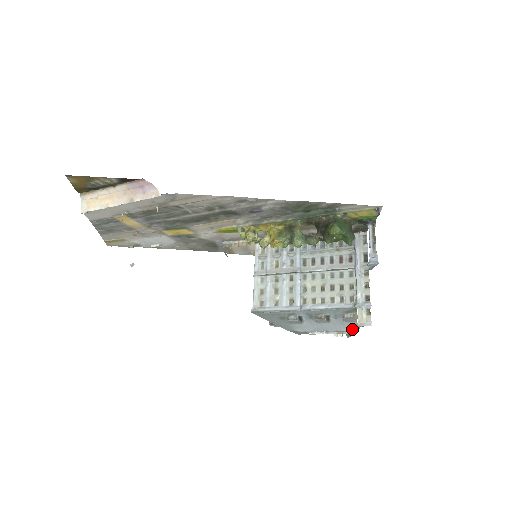
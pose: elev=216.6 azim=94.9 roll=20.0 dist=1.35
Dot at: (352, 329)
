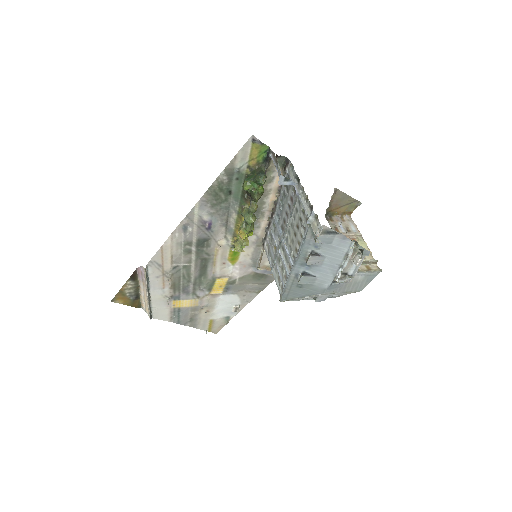
Dot at: (347, 245)
